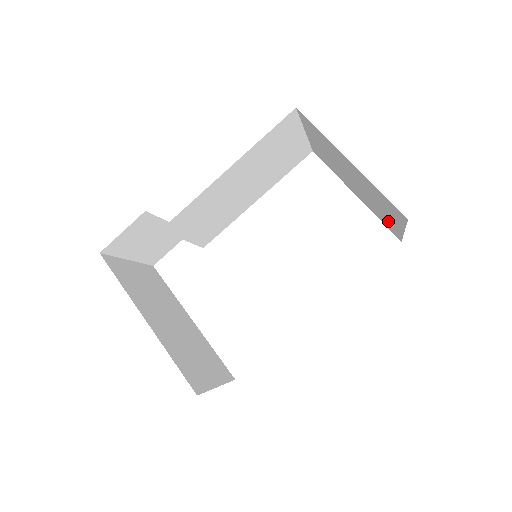
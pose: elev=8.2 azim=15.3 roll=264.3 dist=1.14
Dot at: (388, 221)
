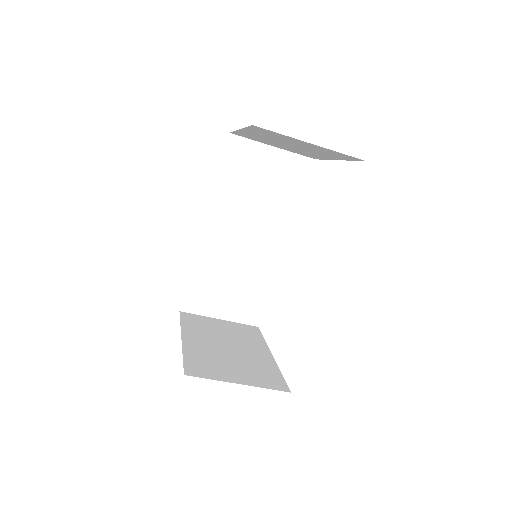
Dot at: (326, 151)
